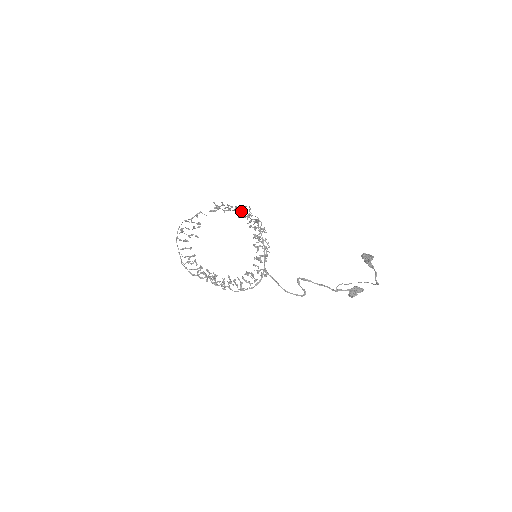
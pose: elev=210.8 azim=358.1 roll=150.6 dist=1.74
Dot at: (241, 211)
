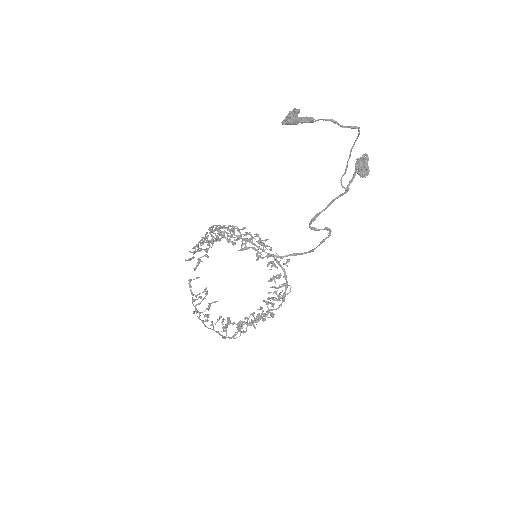
Dot at: occluded
